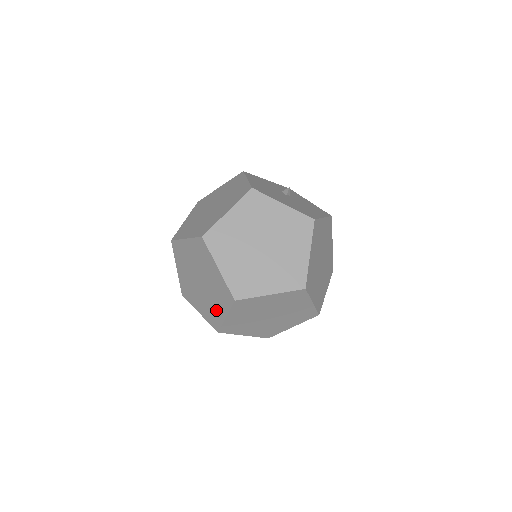
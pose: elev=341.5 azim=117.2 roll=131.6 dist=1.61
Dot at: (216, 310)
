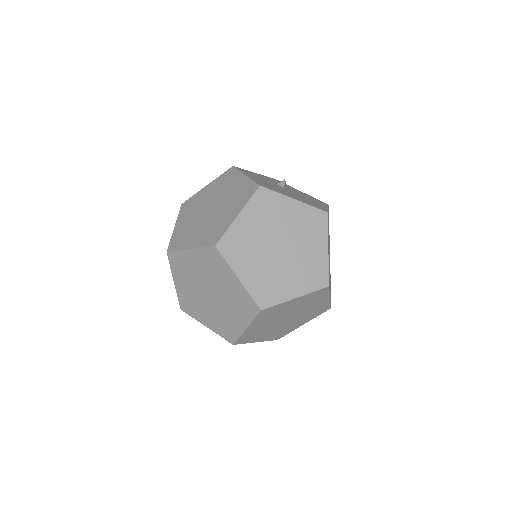
Dot at: (232, 322)
